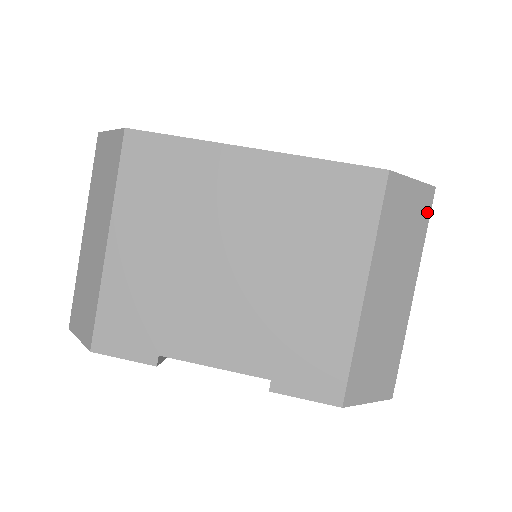
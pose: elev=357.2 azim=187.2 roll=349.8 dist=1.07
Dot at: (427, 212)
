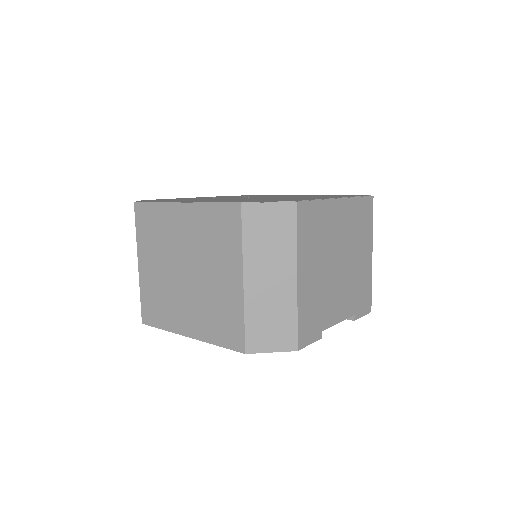
Dot at: occluded
